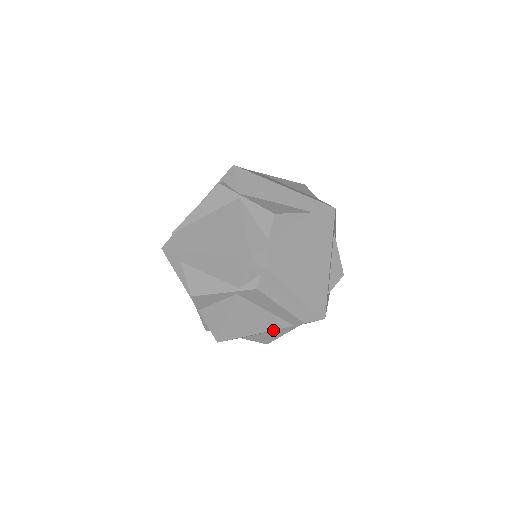
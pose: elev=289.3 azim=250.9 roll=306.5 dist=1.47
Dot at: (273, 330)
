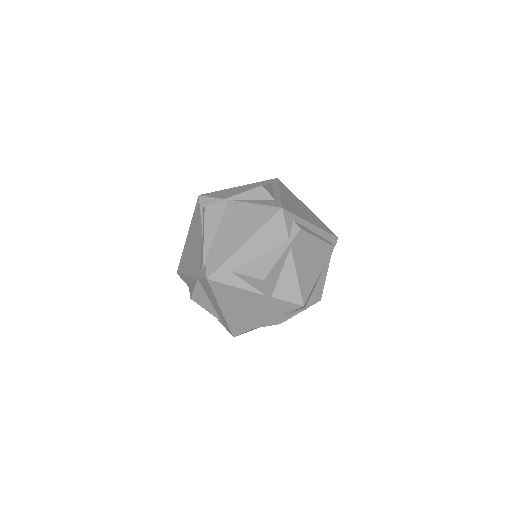
Dot at: (320, 274)
